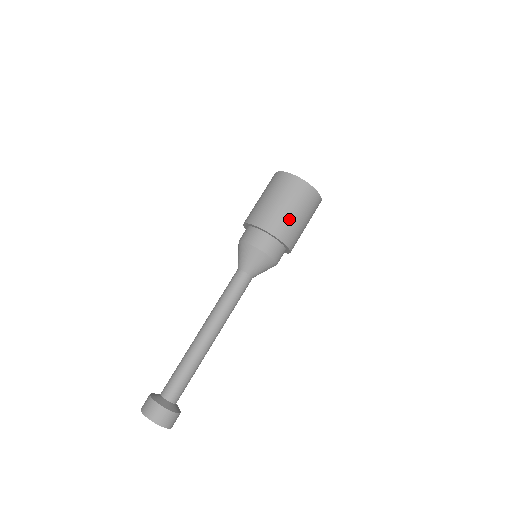
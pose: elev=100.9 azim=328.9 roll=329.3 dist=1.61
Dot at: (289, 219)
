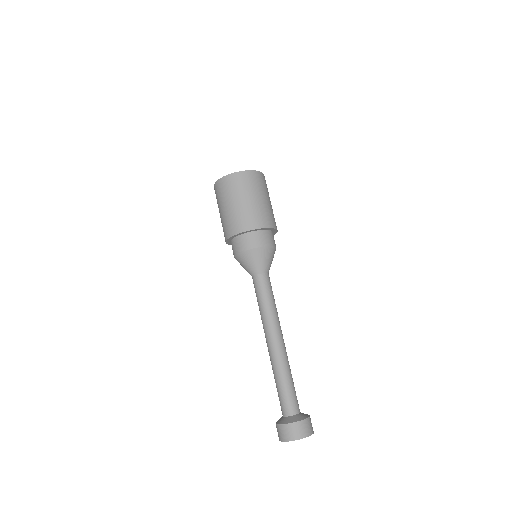
Dot at: (270, 209)
